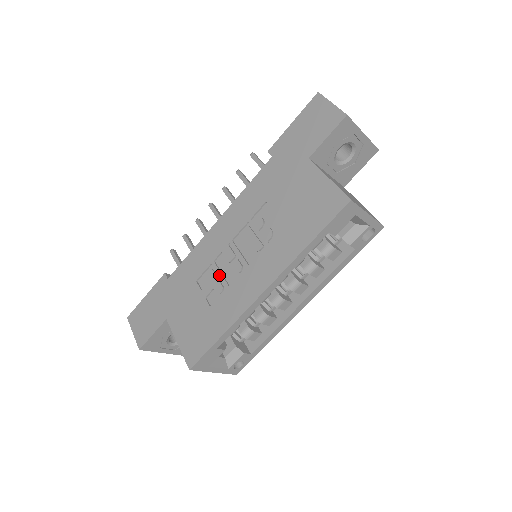
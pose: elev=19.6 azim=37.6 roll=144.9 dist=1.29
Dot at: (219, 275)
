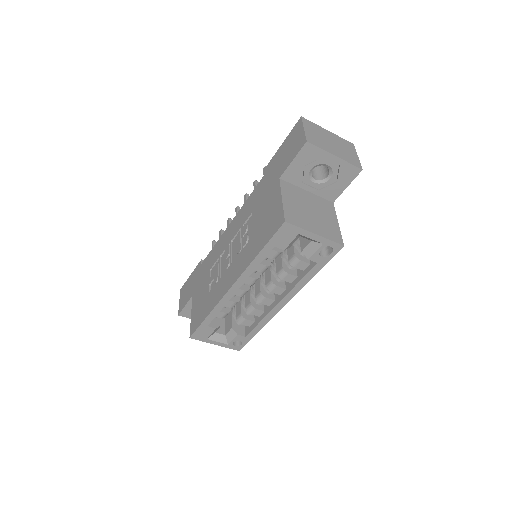
Dot at: (219, 268)
